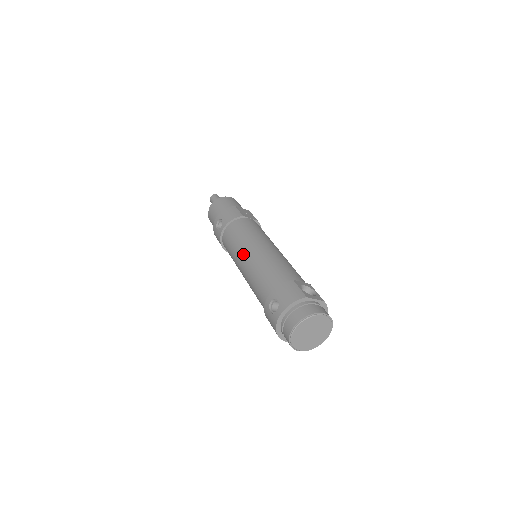
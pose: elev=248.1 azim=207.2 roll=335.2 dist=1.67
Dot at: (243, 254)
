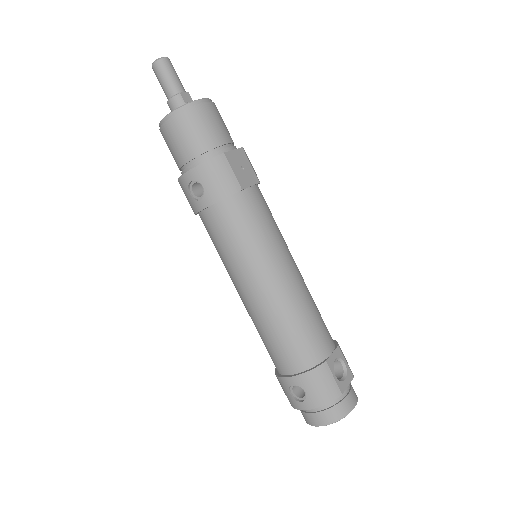
Dot at: (248, 282)
